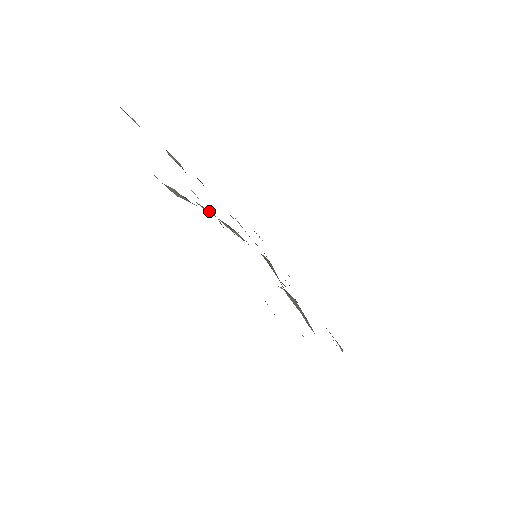
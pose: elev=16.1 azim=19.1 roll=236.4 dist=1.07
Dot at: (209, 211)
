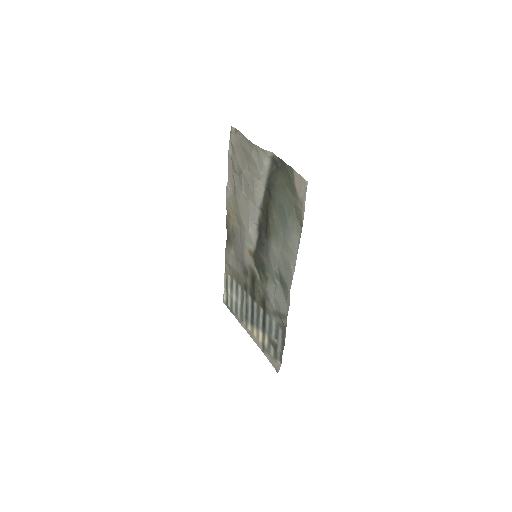
Dot at: (263, 191)
